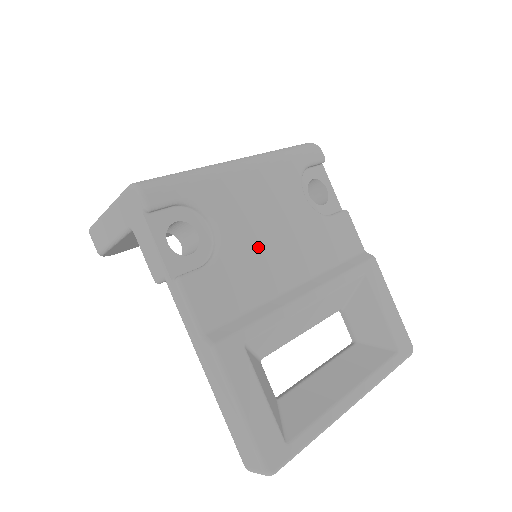
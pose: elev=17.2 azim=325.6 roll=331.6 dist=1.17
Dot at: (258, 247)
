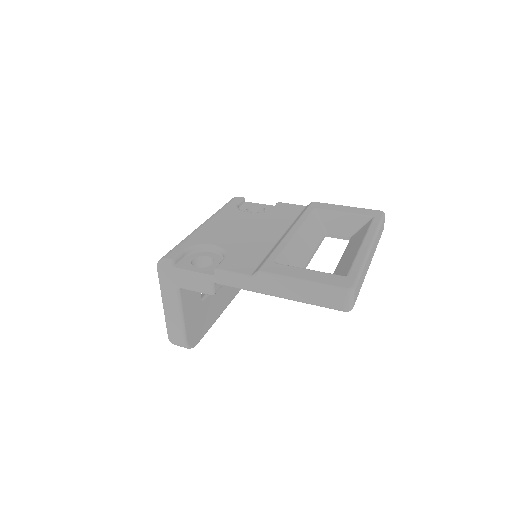
Dot at: (244, 238)
